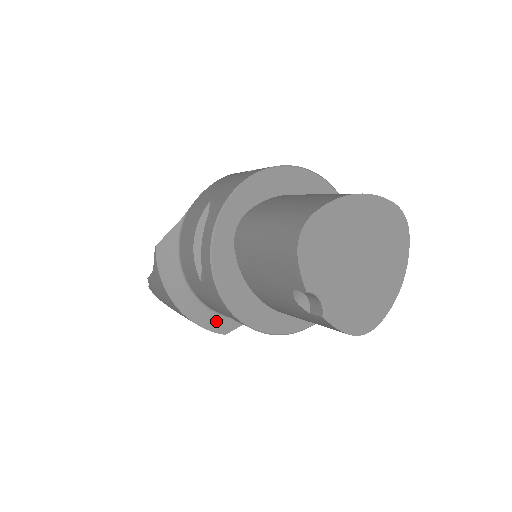
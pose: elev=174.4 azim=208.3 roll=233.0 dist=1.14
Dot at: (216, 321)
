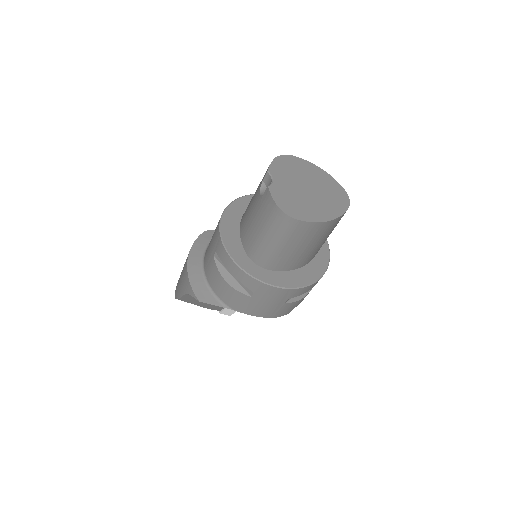
Dot at: (201, 287)
